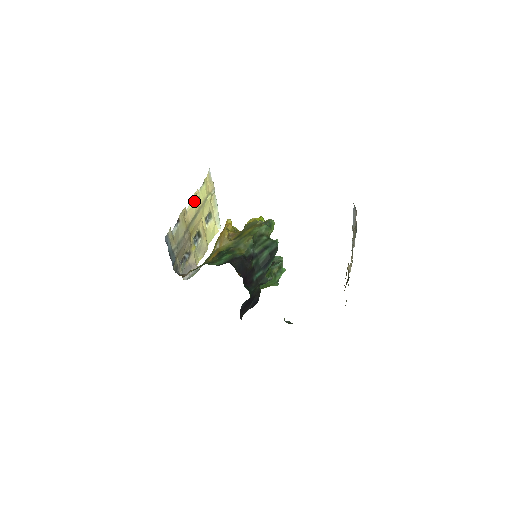
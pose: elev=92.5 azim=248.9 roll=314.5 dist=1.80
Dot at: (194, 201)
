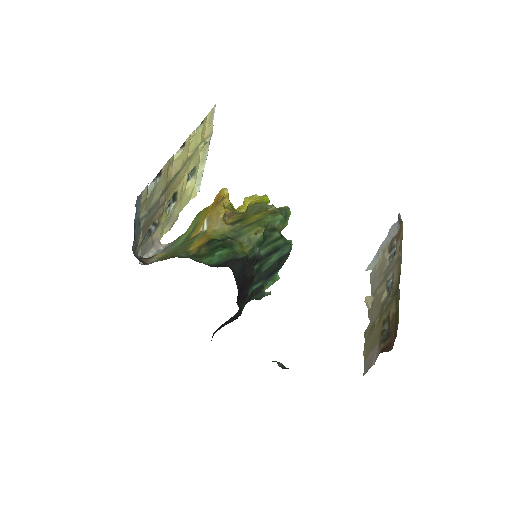
Dot at: (185, 147)
